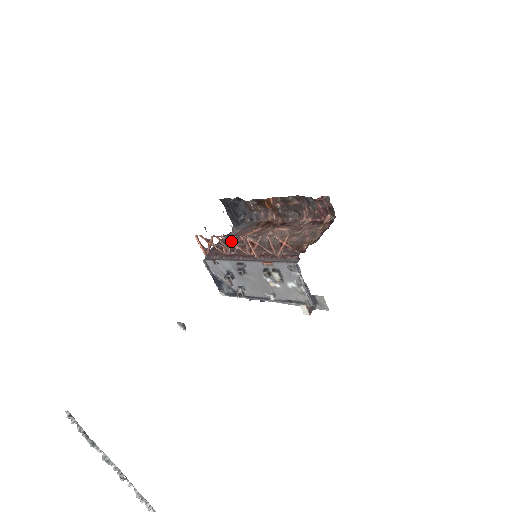
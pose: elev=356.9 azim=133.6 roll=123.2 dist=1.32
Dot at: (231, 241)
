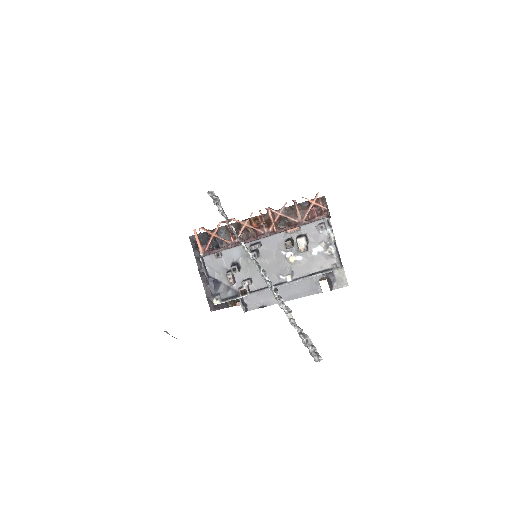
Dot at: (245, 221)
